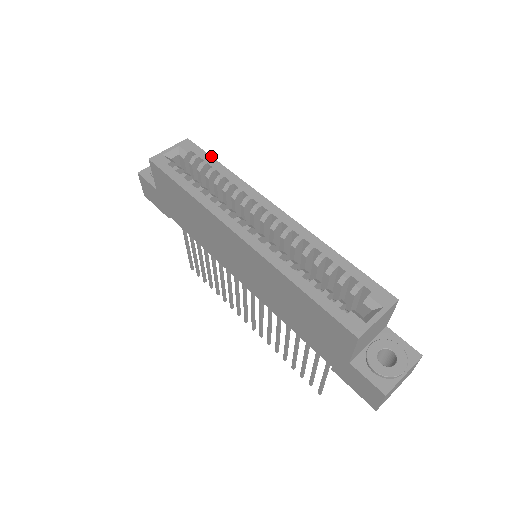
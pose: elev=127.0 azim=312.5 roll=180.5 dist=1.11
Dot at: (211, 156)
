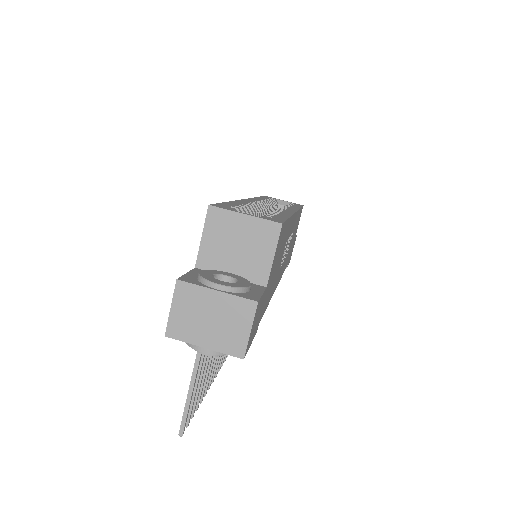
Dot at: occluded
